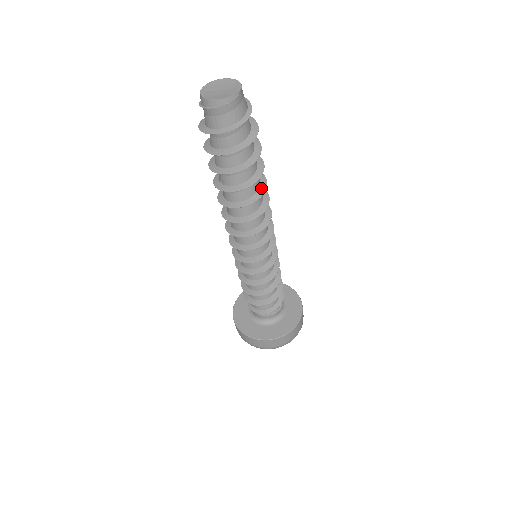
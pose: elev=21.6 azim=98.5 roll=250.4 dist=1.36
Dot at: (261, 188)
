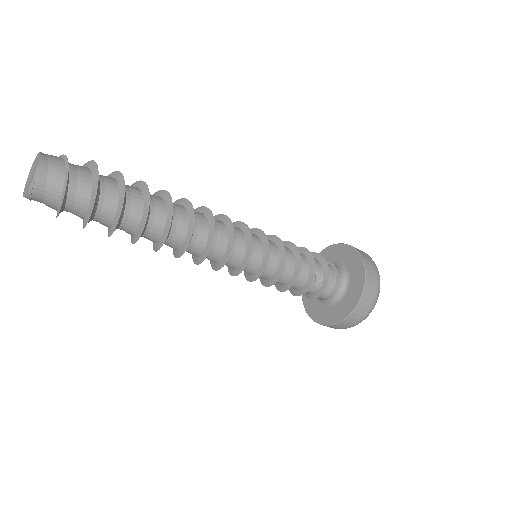
Dot at: (165, 231)
